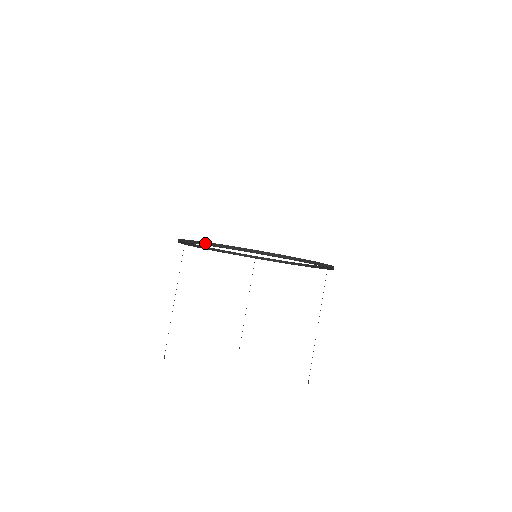
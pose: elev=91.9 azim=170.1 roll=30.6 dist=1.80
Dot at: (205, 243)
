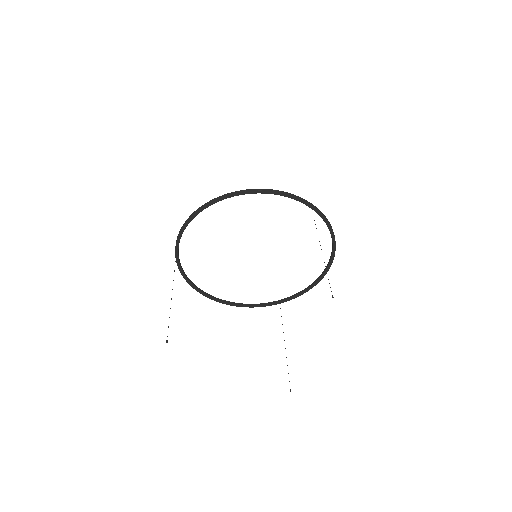
Dot at: (185, 222)
